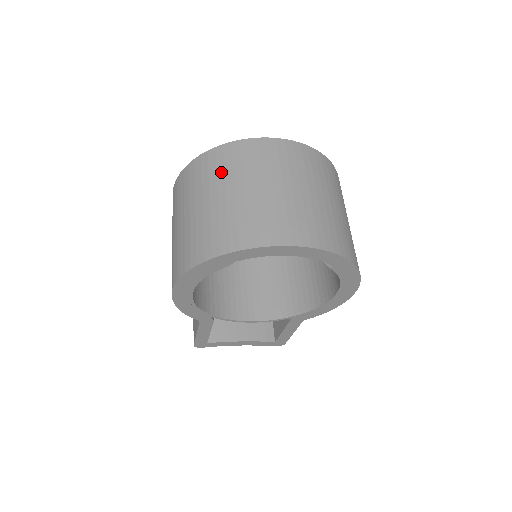
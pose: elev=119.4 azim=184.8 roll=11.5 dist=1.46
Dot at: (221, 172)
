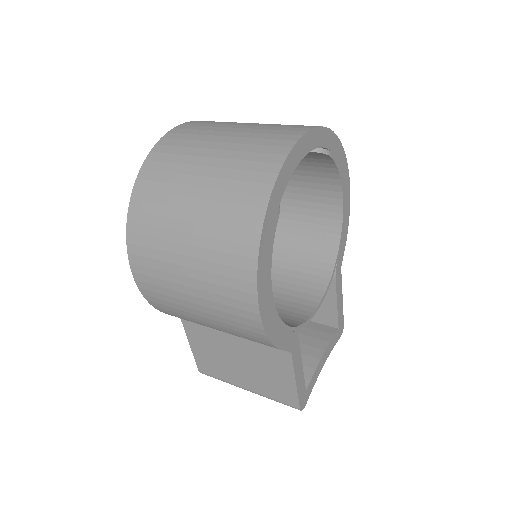
Dot at: (171, 177)
